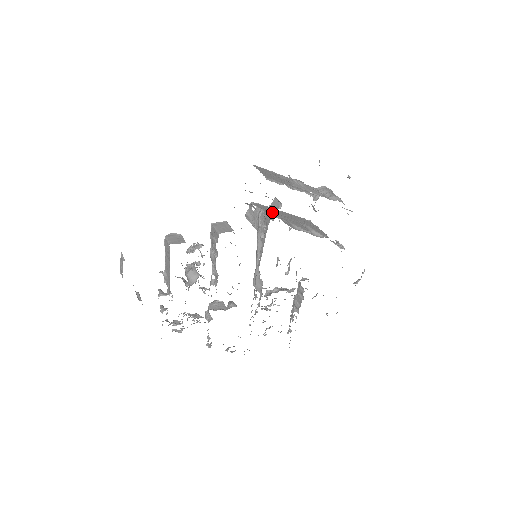
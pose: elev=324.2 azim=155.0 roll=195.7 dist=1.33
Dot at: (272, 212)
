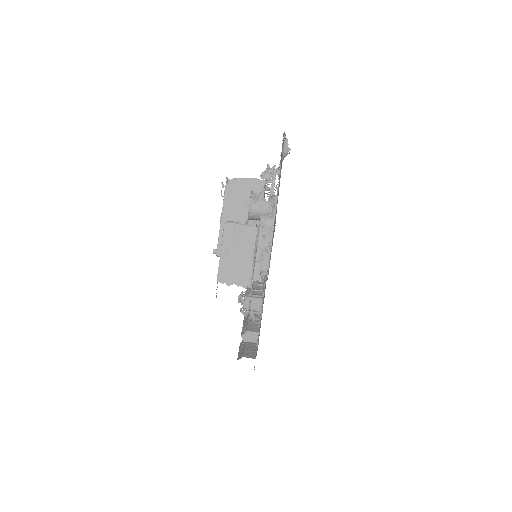
Dot at: occluded
